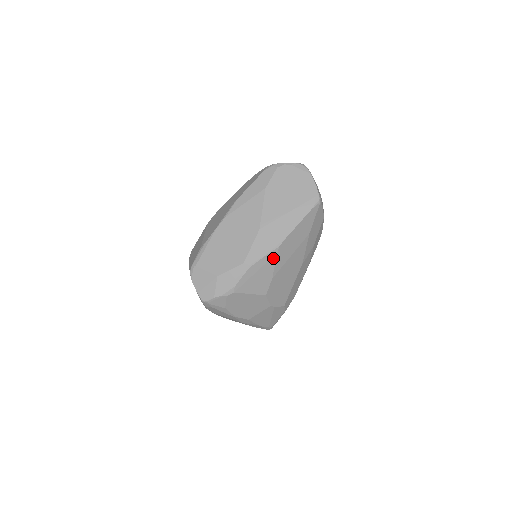
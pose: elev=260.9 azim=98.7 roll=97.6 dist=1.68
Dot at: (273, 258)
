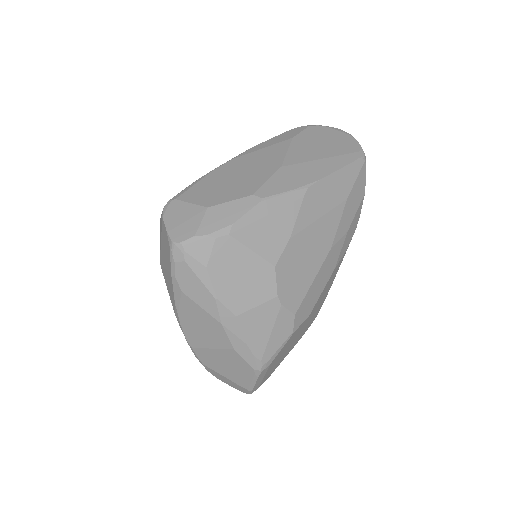
Dot at: (297, 203)
